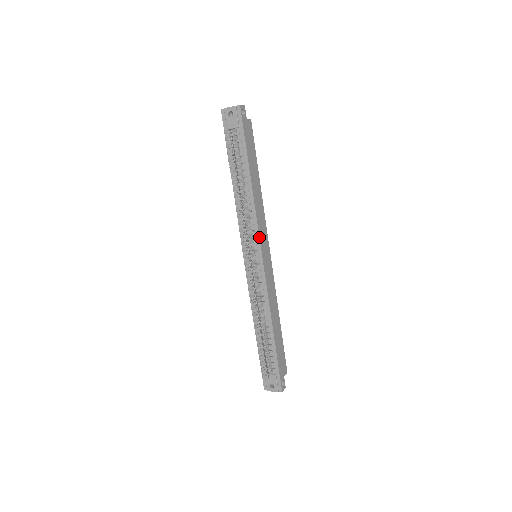
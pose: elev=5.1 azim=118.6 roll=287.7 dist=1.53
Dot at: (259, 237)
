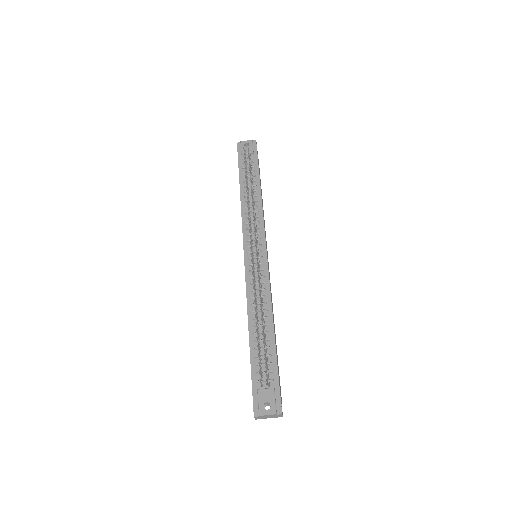
Dot at: occluded
